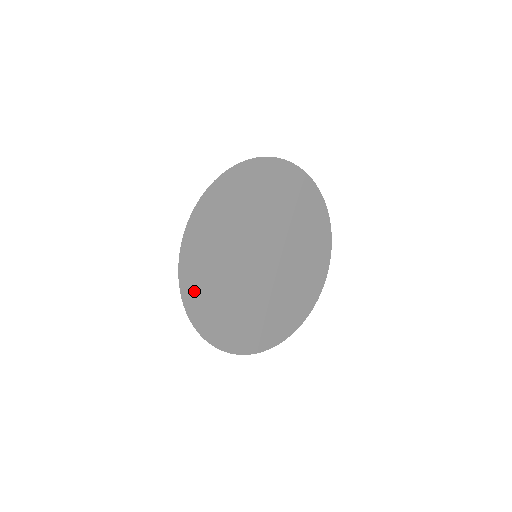
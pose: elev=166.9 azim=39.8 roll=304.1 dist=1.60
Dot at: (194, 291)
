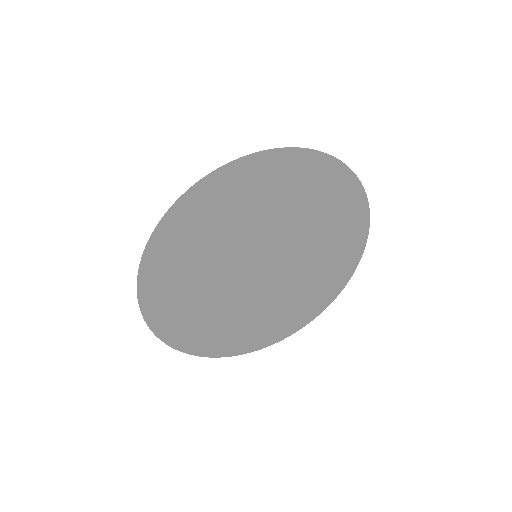
Dot at: (157, 276)
